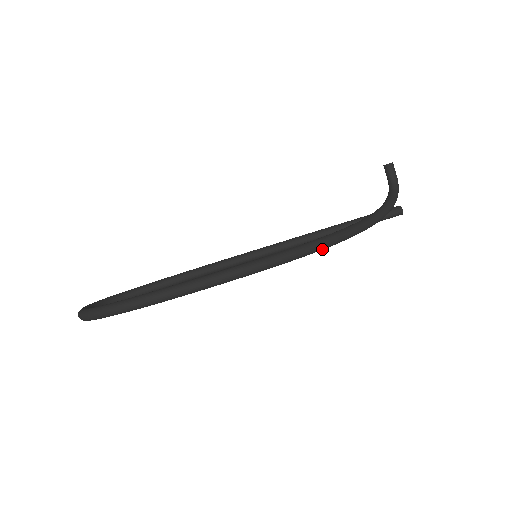
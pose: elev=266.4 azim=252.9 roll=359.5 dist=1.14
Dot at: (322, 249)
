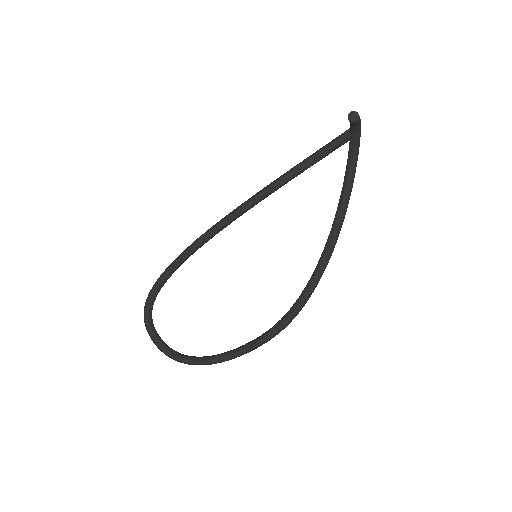
Dot at: occluded
